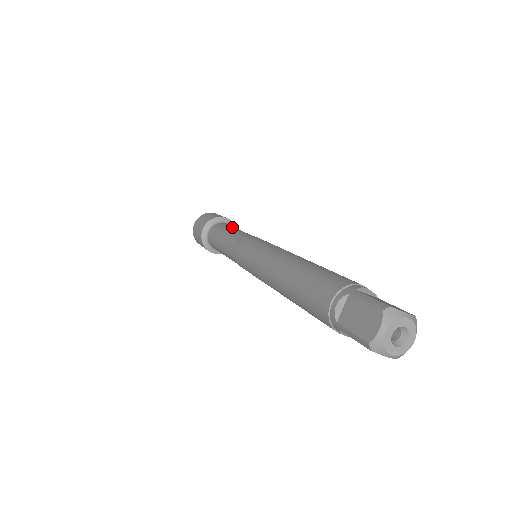
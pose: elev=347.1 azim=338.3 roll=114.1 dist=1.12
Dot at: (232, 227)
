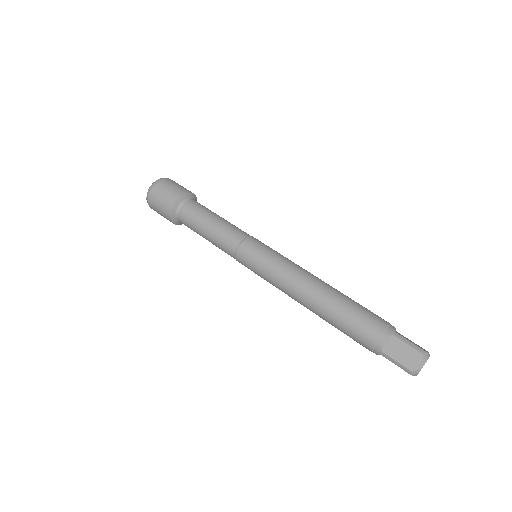
Dot at: (213, 212)
